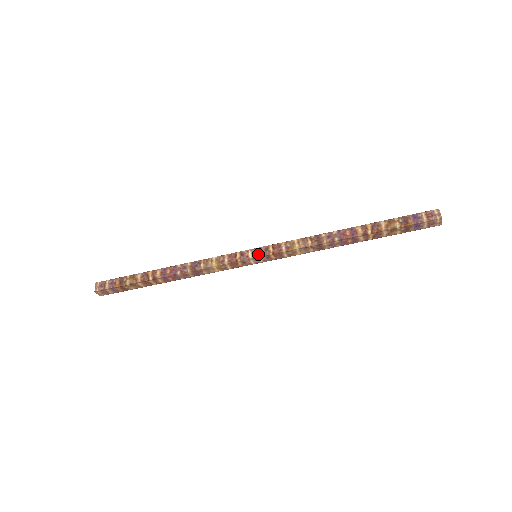
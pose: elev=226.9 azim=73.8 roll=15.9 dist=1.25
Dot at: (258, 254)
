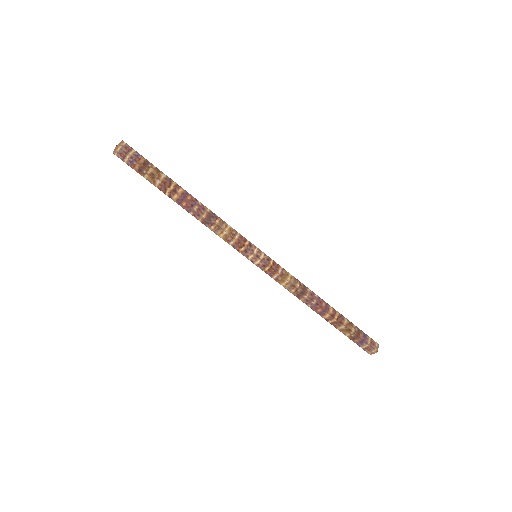
Dot at: (261, 257)
